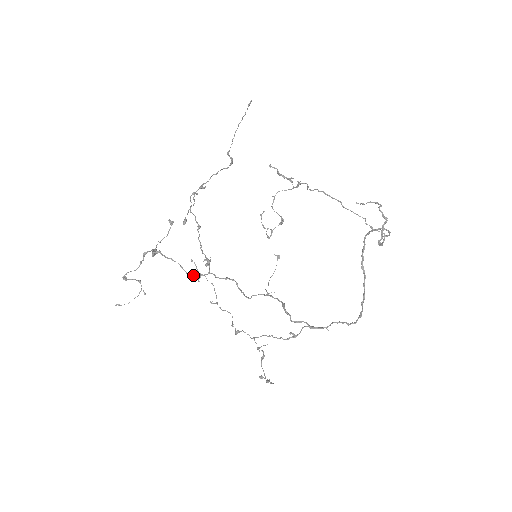
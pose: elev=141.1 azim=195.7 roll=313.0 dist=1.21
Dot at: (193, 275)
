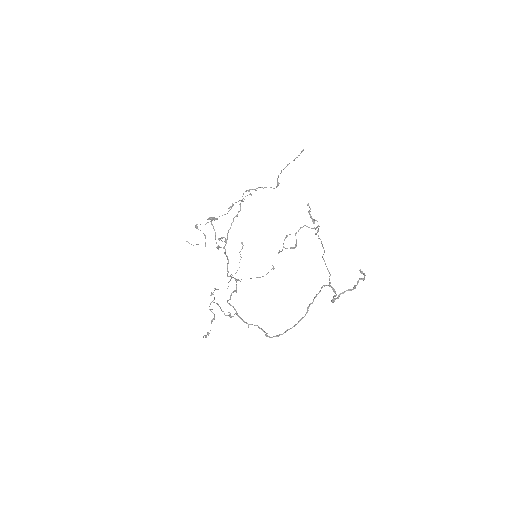
Dot at: occluded
